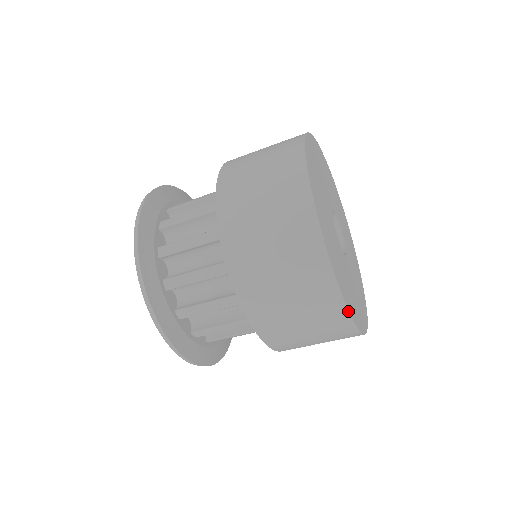
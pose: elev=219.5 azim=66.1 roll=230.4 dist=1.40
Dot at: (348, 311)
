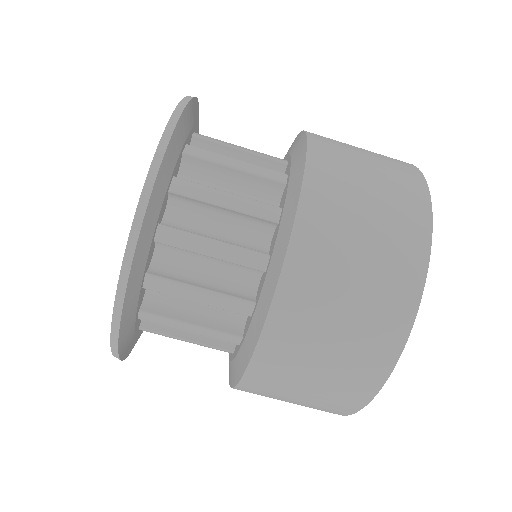
Dot at: (431, 213)
